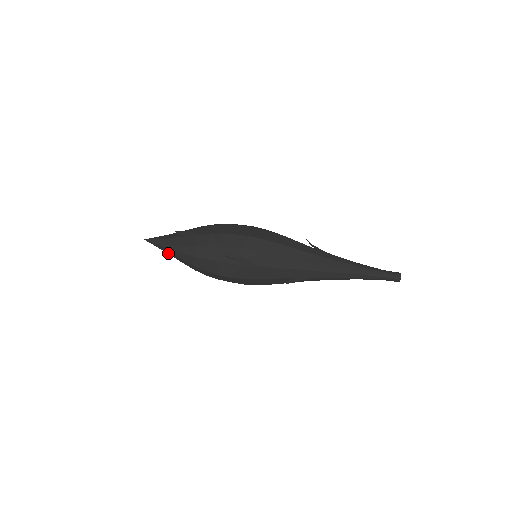
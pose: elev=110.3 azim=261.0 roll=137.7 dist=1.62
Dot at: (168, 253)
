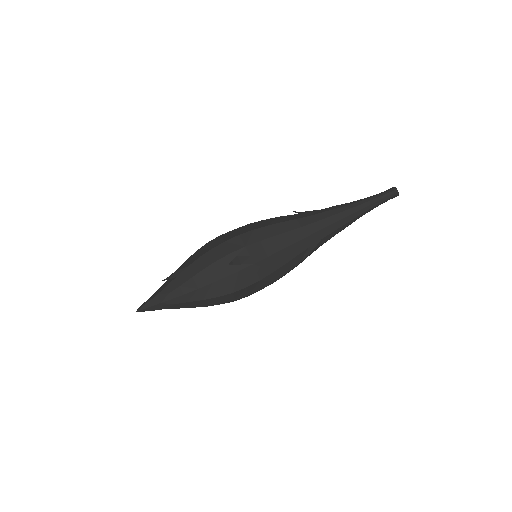
Dot at: (168, 308)
